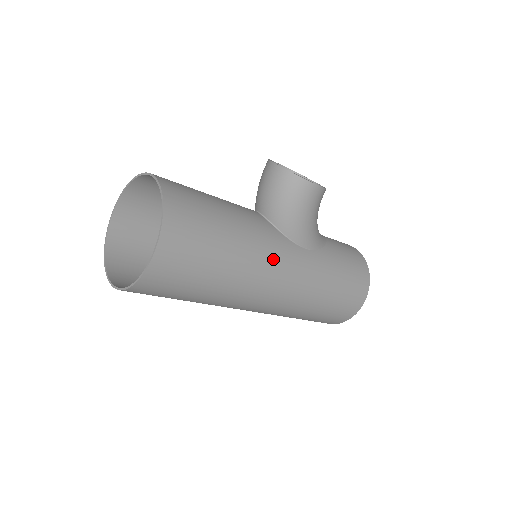
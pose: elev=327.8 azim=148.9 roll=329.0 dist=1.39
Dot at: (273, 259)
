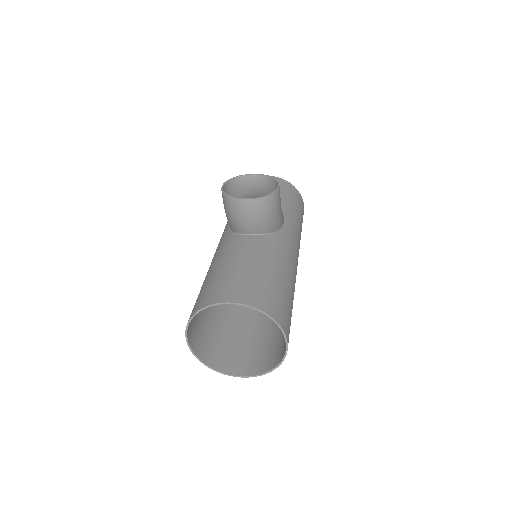
Dot at: (291, 255)
